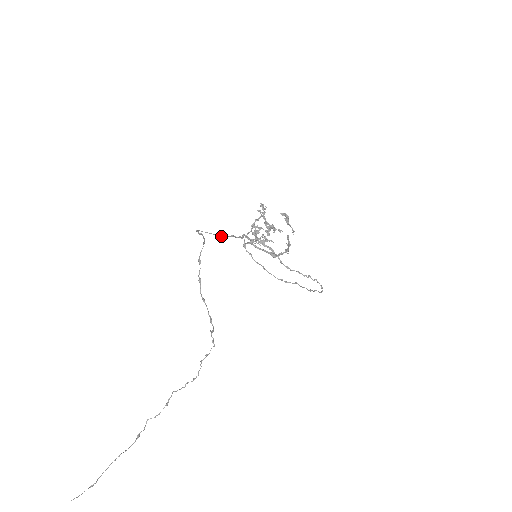
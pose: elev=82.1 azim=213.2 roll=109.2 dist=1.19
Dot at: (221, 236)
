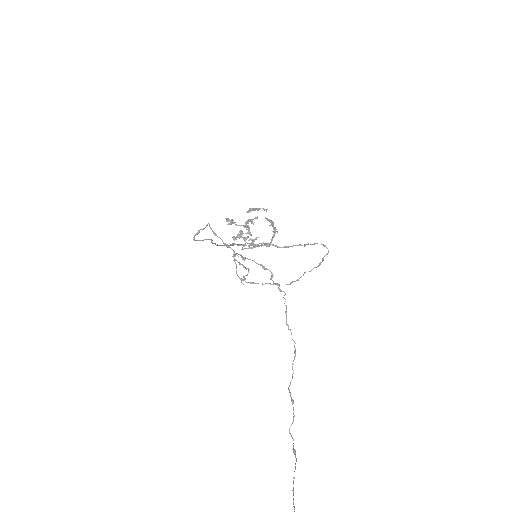
Dot at: (216, 245)
